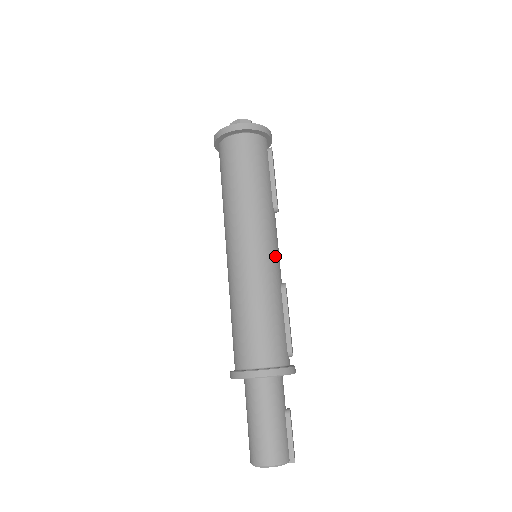
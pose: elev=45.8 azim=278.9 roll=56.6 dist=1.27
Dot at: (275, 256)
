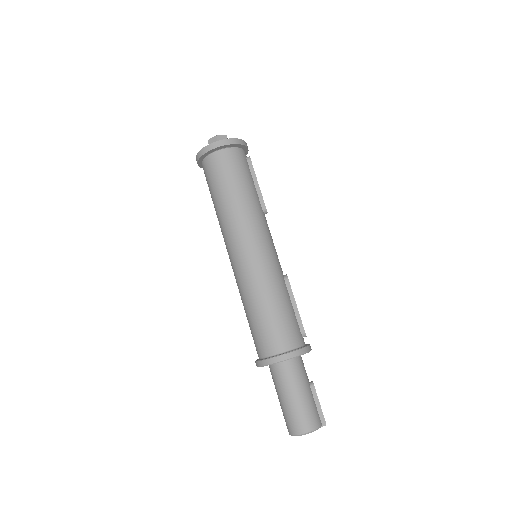
Dot at: (274, 253)
